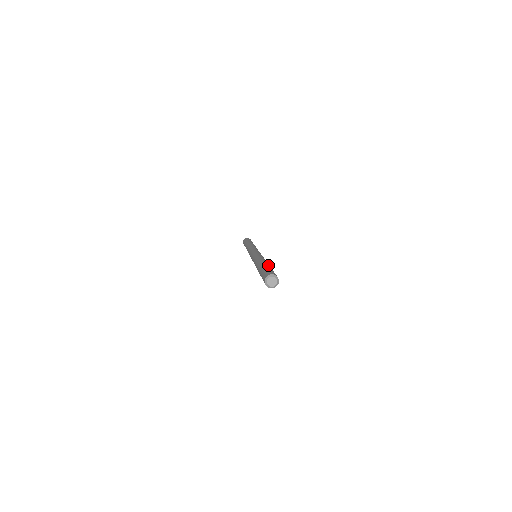
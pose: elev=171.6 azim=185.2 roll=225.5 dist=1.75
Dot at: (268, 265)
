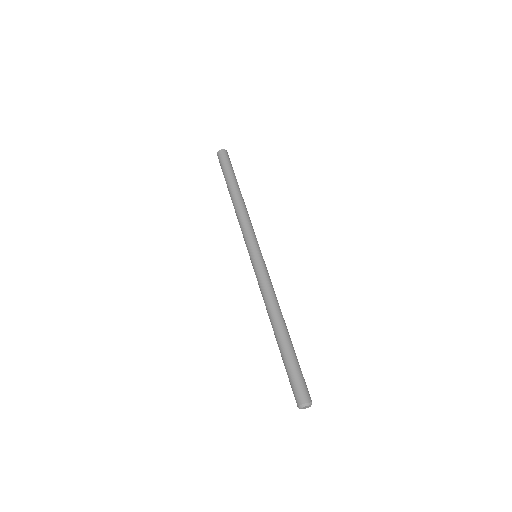
Dot at: (293, 347)
